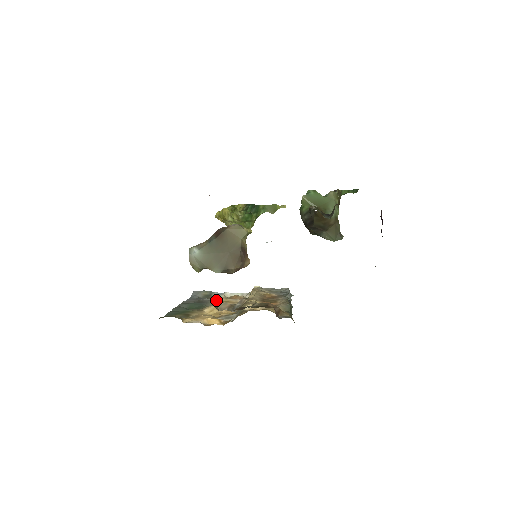
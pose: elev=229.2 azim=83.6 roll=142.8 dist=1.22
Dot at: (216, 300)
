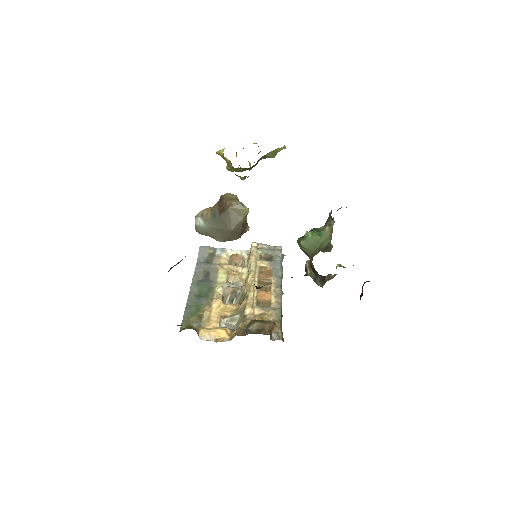
Dot at: (220, 268)
